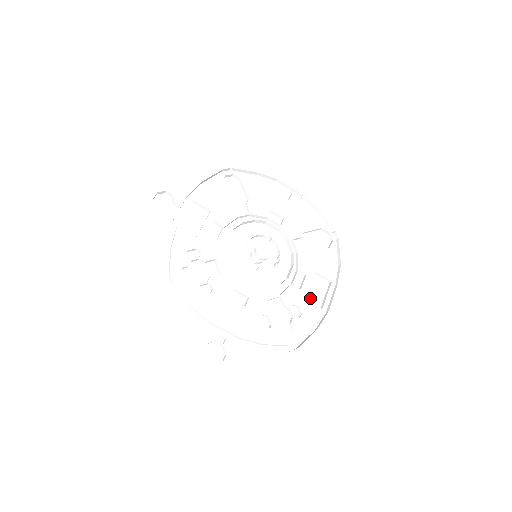
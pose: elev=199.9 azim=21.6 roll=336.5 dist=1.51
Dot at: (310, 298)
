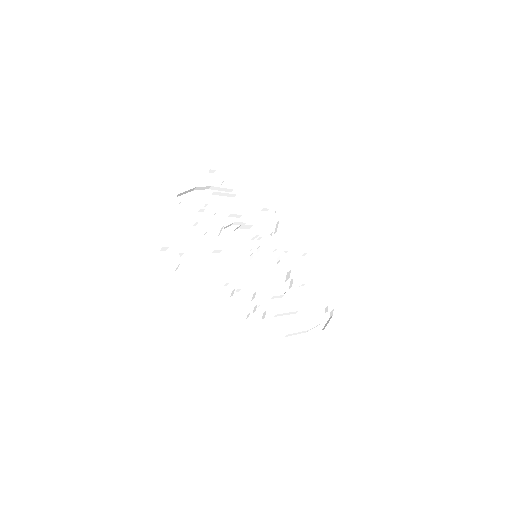
Dot at: (280, 321)
